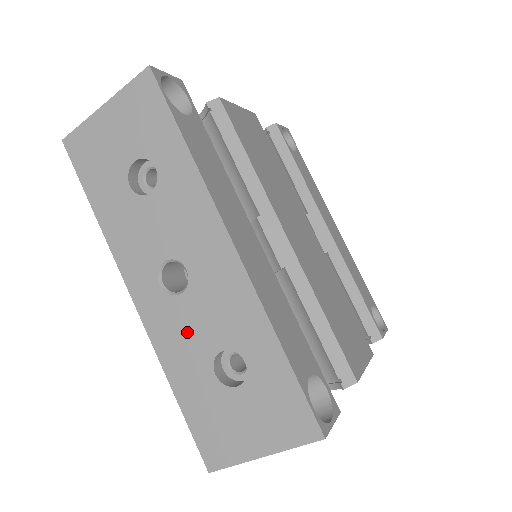
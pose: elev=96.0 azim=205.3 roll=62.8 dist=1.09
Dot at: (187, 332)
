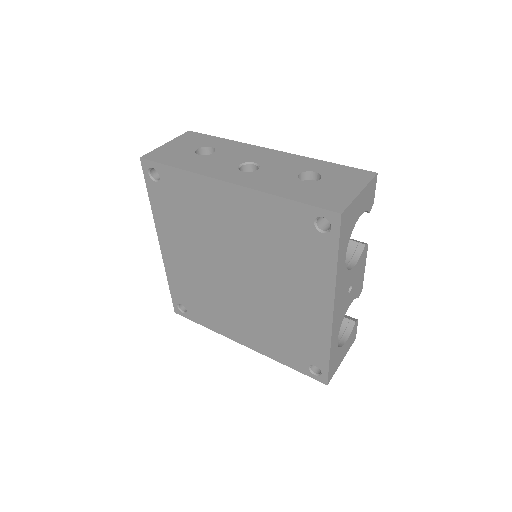
Dot at: (273, 177)
